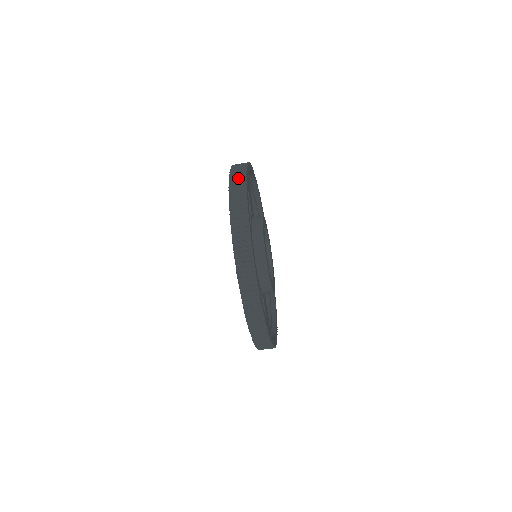
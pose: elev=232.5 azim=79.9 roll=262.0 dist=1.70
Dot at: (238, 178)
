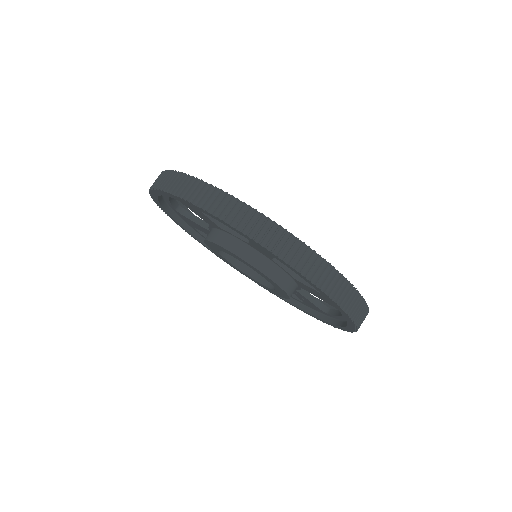
Dot at: occluded
